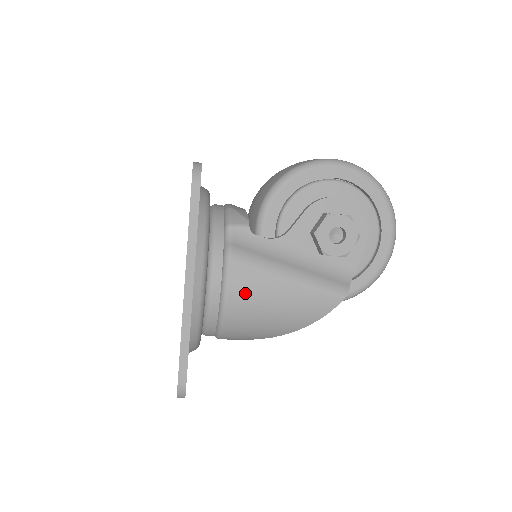
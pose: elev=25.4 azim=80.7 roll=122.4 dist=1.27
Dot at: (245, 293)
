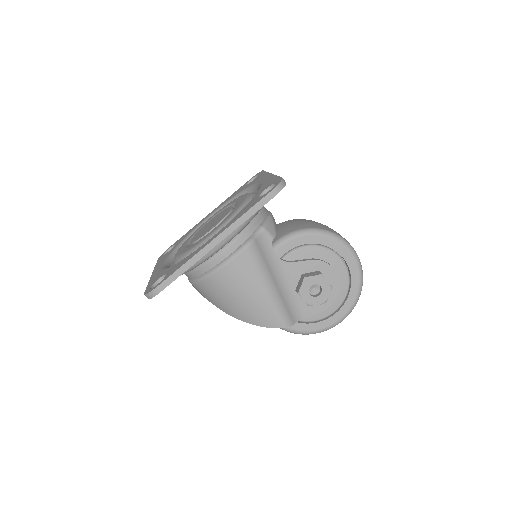
Dot at: (237, 273)
